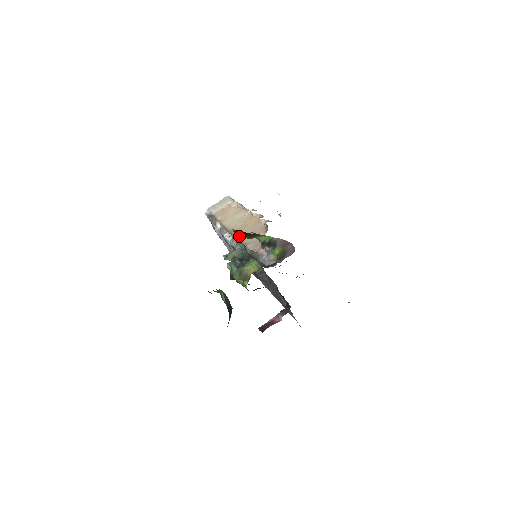
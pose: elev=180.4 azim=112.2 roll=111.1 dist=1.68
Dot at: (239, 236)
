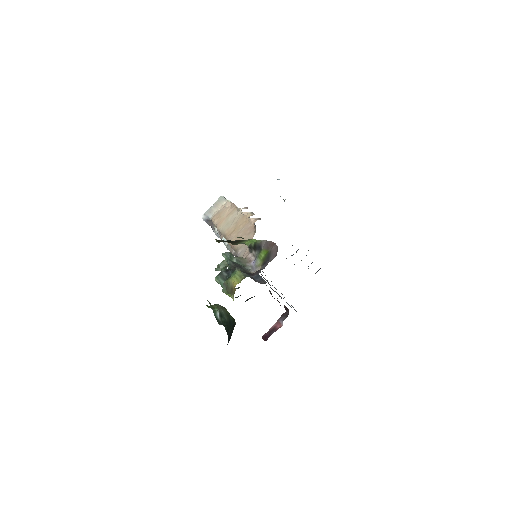
Dot at: occluded
